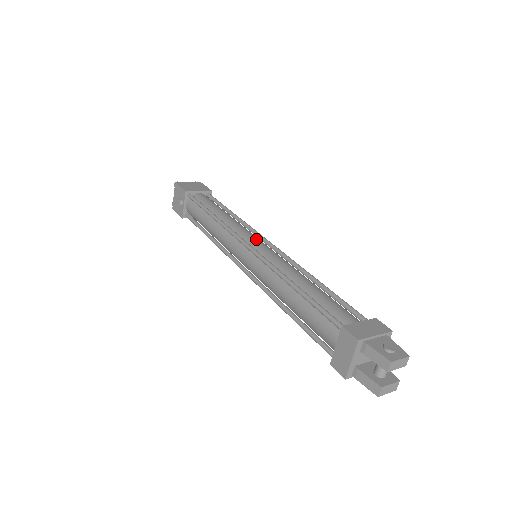
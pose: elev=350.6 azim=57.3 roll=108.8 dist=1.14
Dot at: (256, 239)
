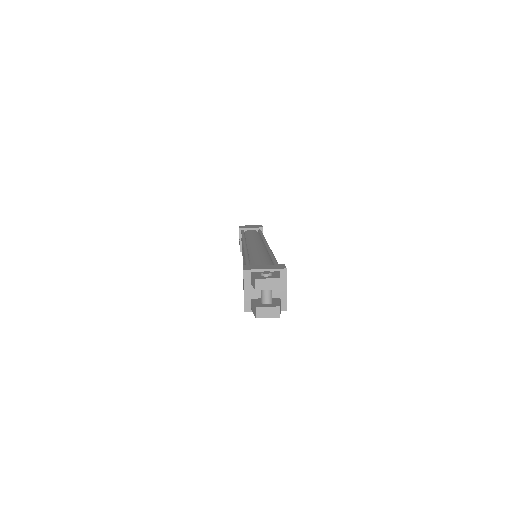
Dot at: (257, 242)
